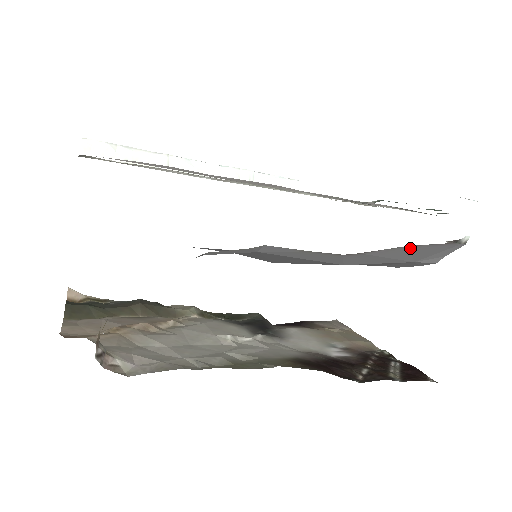
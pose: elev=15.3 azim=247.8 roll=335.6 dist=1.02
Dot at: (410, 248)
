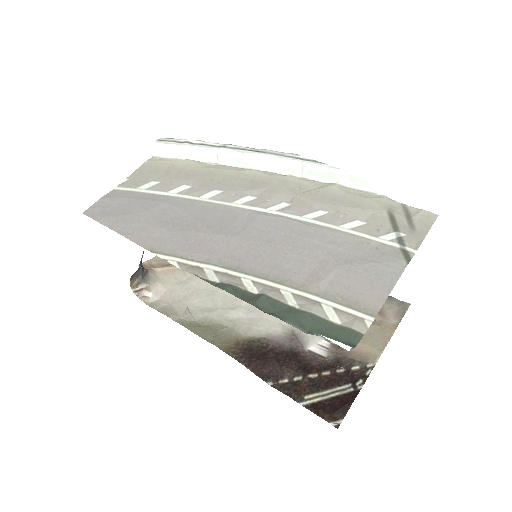
Dot at: occluded
